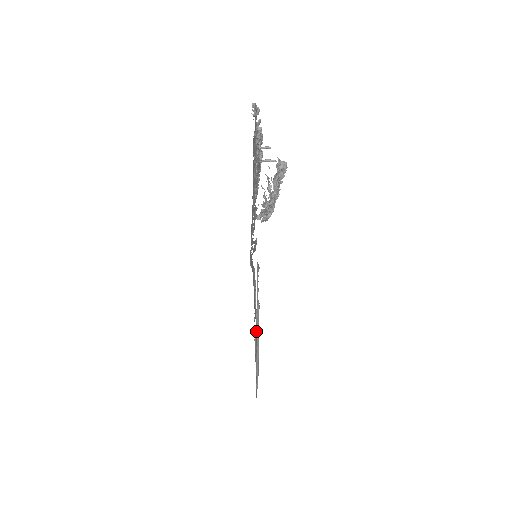
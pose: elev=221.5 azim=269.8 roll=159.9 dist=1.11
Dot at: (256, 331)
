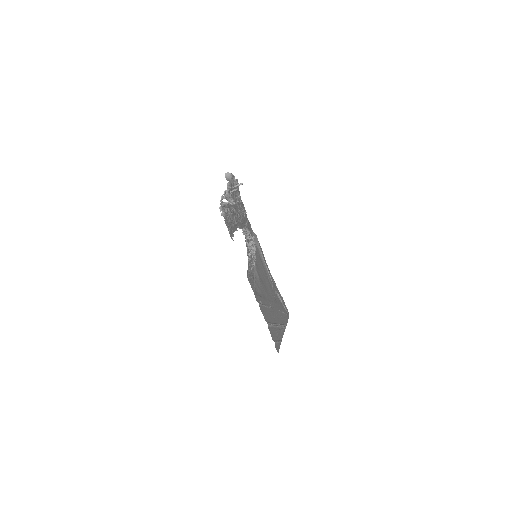
Dot at: (274, 293)
